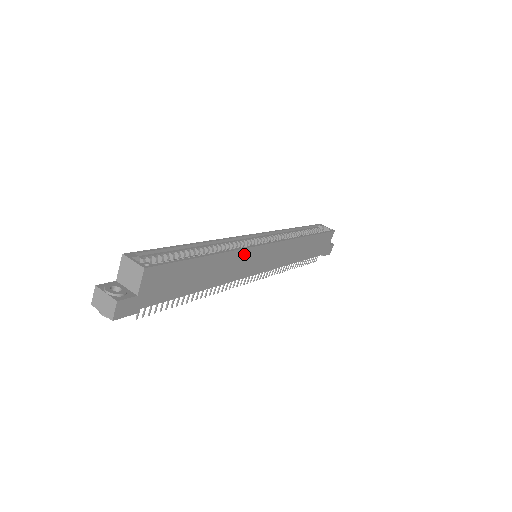
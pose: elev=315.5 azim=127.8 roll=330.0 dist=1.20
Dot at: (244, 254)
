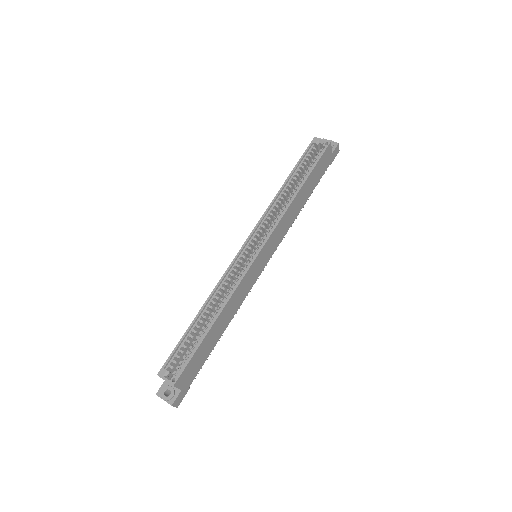
Dot at: (241, 286)
